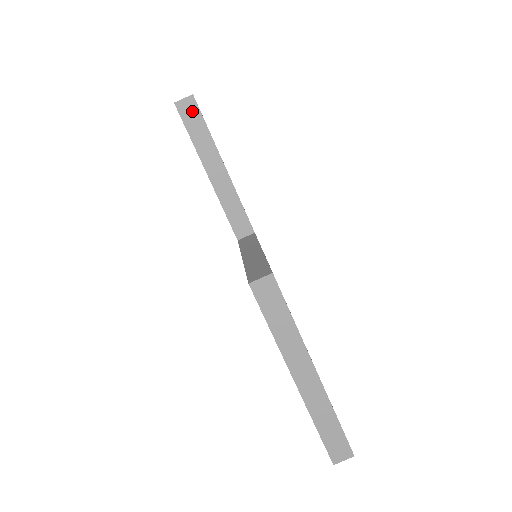
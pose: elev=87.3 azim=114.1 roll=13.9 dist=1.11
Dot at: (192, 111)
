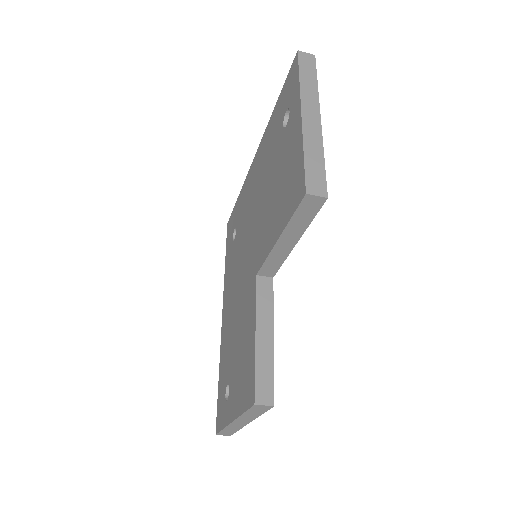
Dot at: (314, 206)
